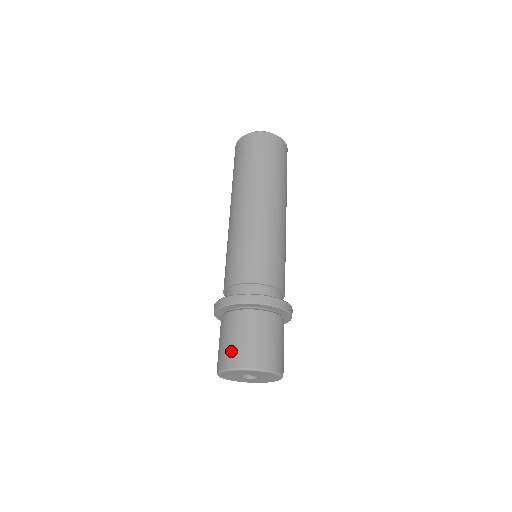
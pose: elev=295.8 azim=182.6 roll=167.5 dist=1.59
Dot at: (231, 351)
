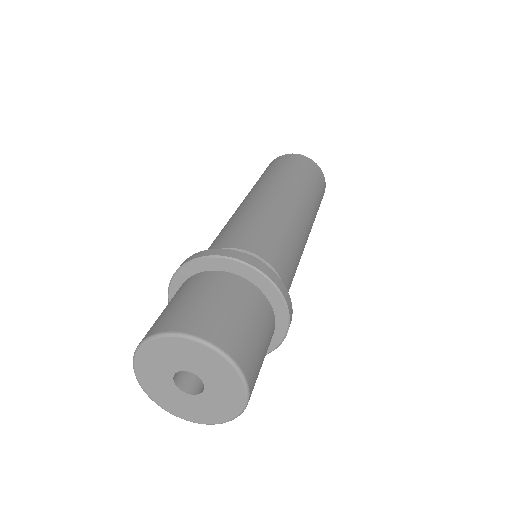
Dot at: (155, 321)
